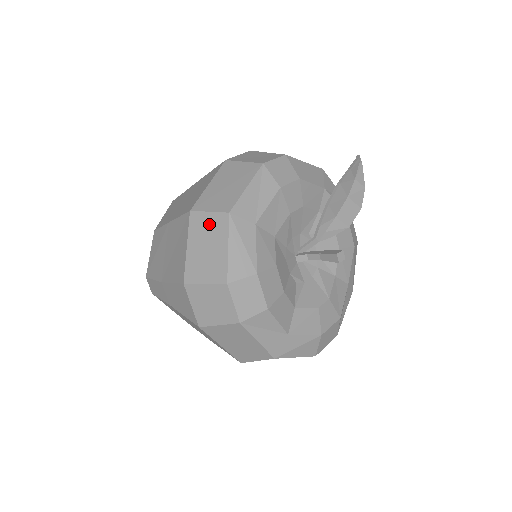
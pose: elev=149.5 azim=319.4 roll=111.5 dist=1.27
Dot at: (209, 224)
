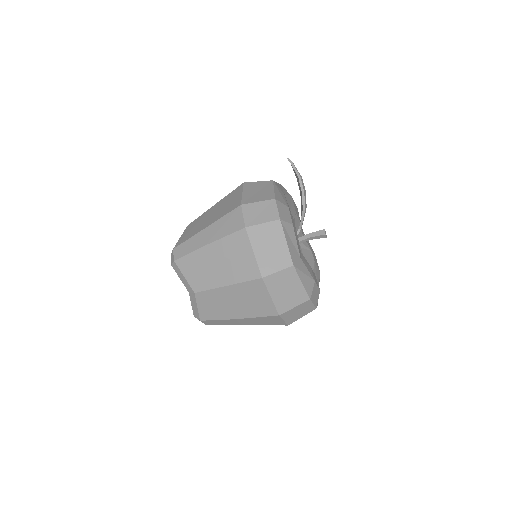
Dot at: (282, 278)
